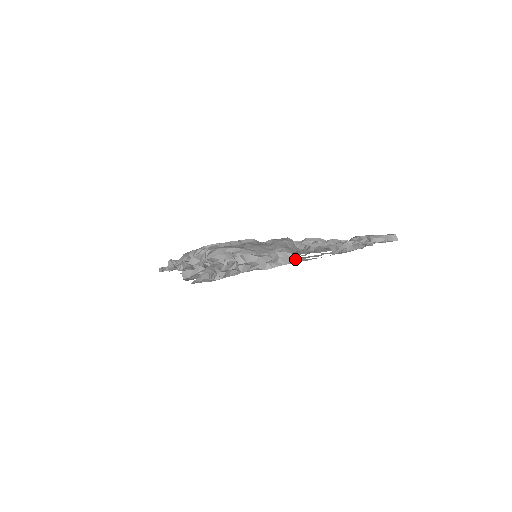
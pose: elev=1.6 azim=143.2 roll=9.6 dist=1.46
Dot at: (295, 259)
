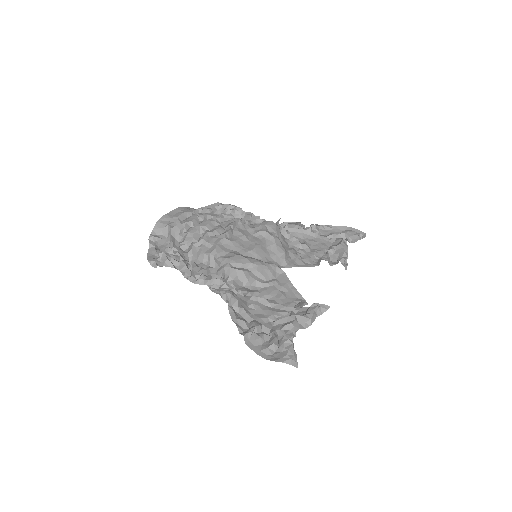
Dot at: (328, 308)
